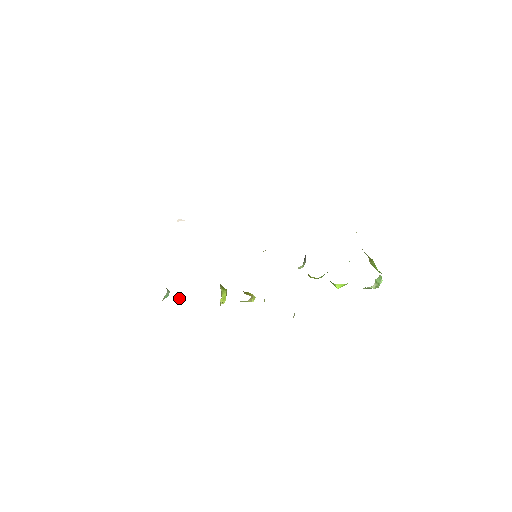
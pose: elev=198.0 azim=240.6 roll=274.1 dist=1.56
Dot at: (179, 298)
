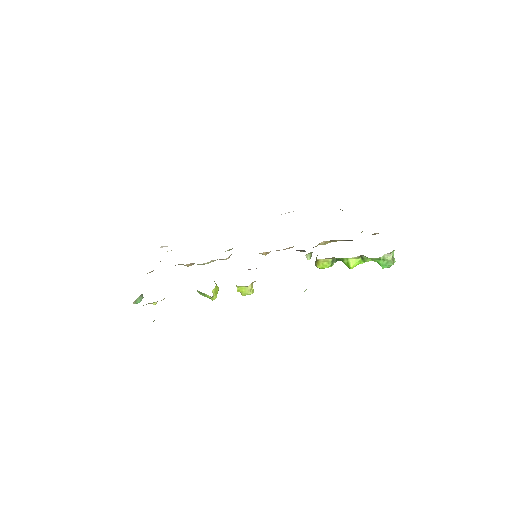
Dot at: (155, 302)
